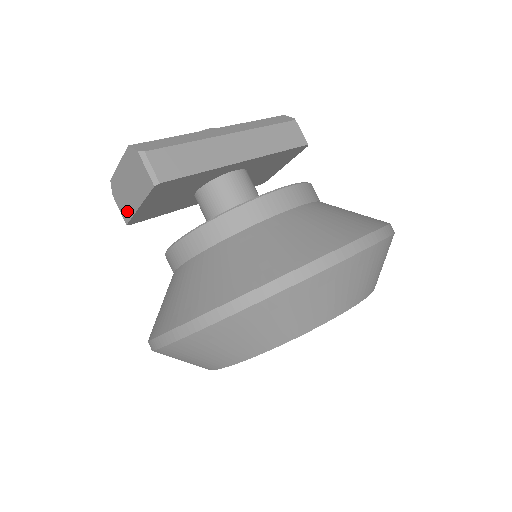
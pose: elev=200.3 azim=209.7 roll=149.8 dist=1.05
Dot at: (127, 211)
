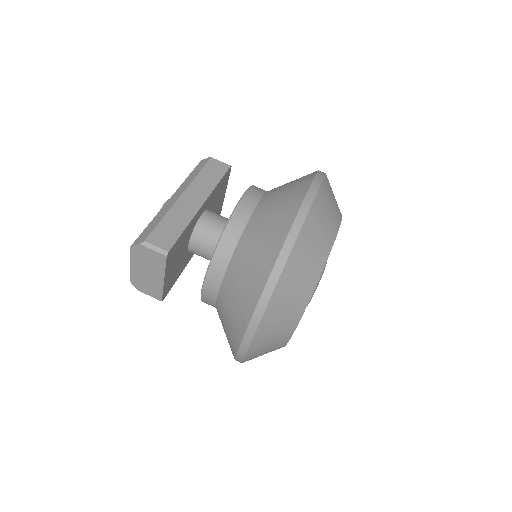
Dot at: (156, 291)
